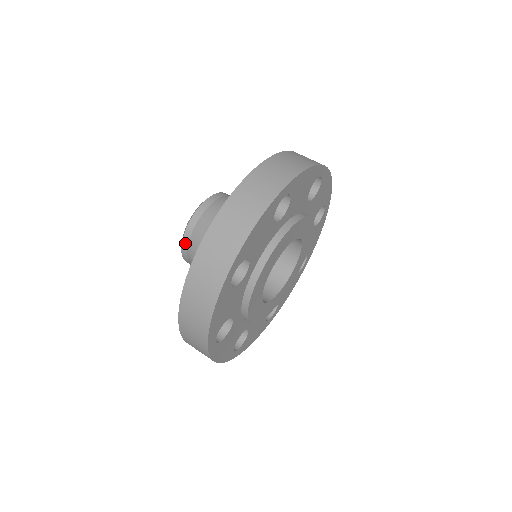
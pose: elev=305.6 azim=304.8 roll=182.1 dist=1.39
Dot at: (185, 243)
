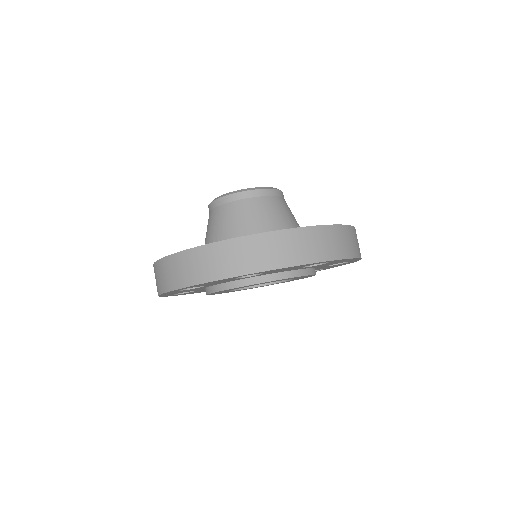
Dot at: (226, 199)
